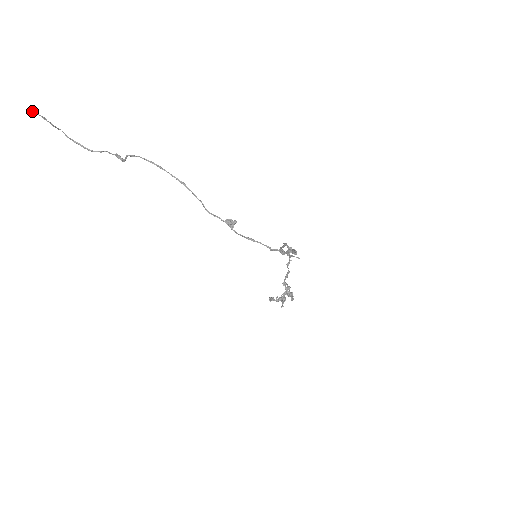
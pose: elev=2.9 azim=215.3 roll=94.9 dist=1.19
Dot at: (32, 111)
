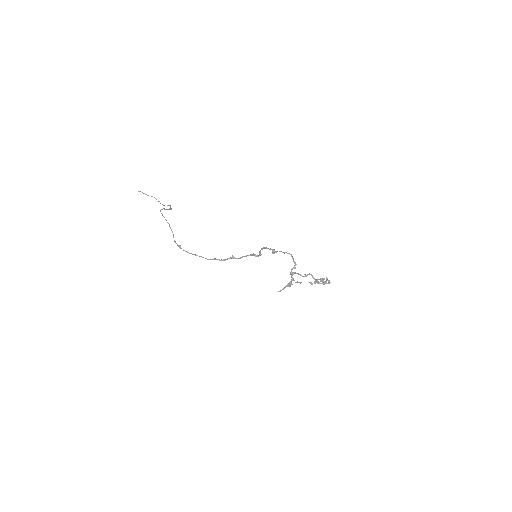
Dot at: (138, 191)
